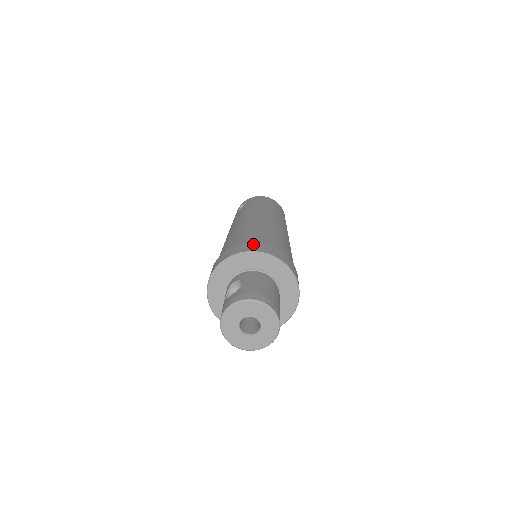
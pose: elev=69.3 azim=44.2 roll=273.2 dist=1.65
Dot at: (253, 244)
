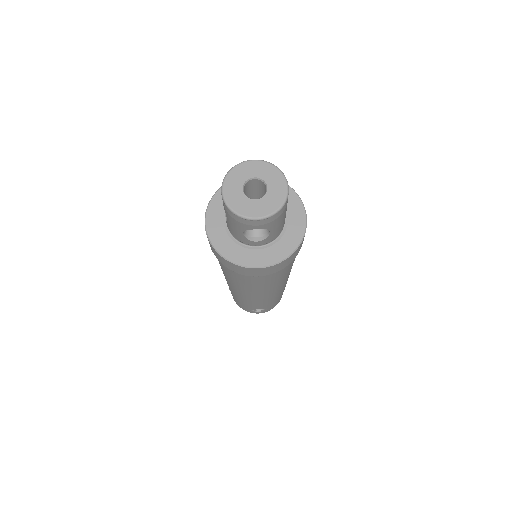
Dot at: occluded
